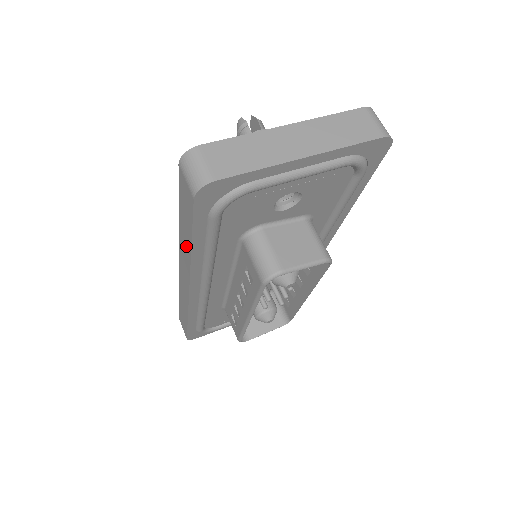
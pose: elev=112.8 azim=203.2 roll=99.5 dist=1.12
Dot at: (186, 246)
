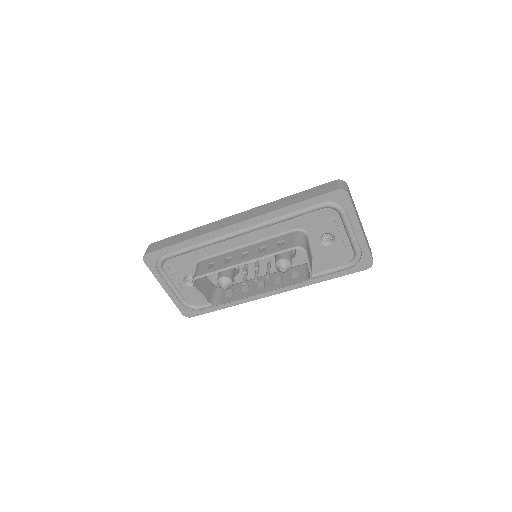
Dot at: (282, 204)
